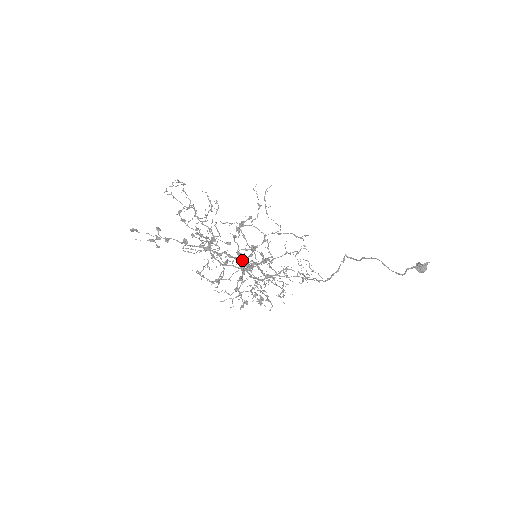
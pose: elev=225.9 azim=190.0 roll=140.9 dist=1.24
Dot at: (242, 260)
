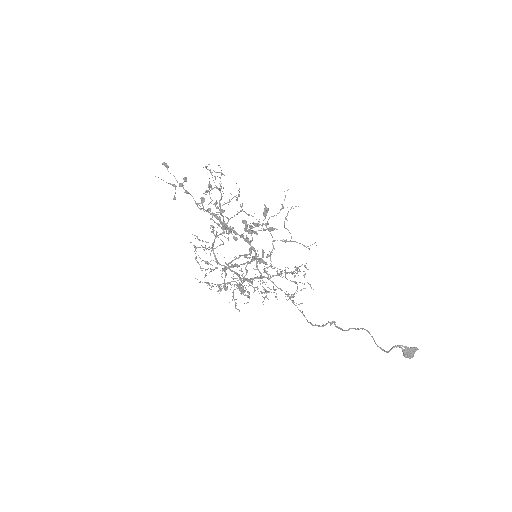
Dot at: (246, 235)
